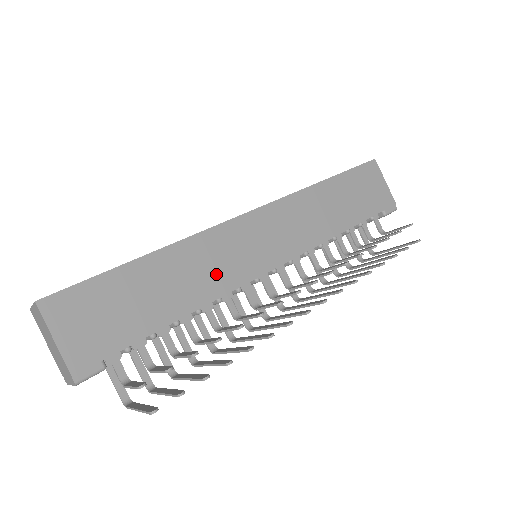
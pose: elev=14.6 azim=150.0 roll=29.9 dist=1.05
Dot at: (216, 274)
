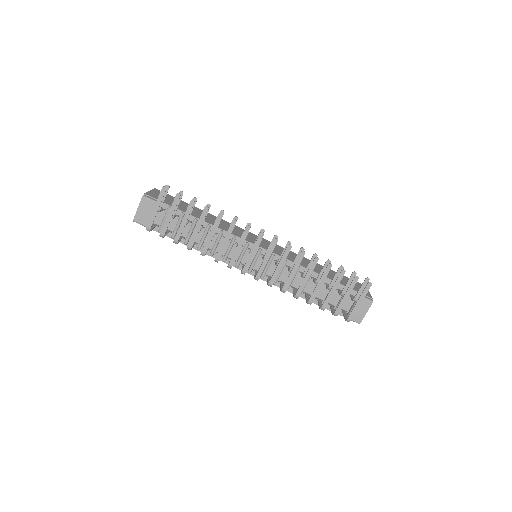
Dot at: (228, 228)
